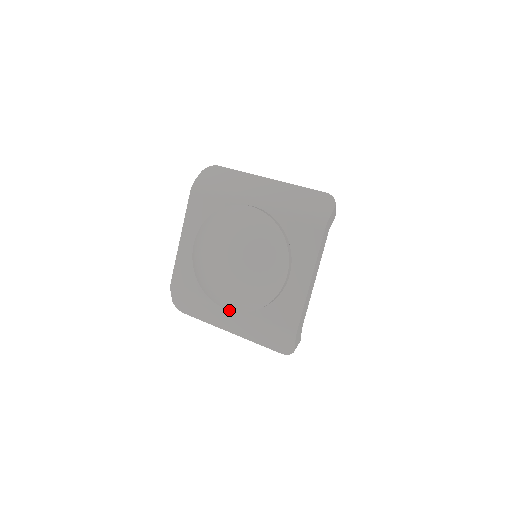
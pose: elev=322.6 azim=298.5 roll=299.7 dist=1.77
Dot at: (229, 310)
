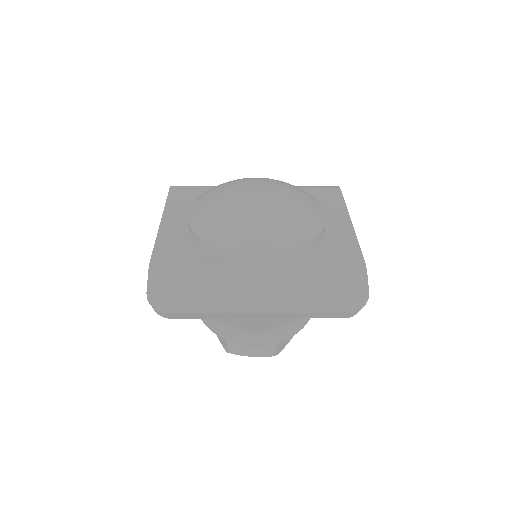
Dot at: (258, 266)
